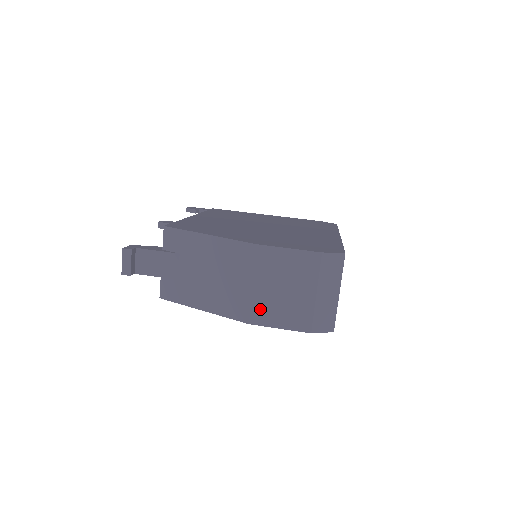
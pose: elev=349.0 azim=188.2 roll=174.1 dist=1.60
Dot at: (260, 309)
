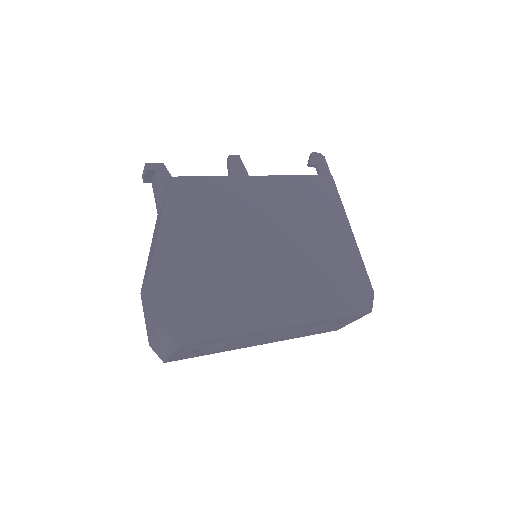
Dot at: (144, 296)
